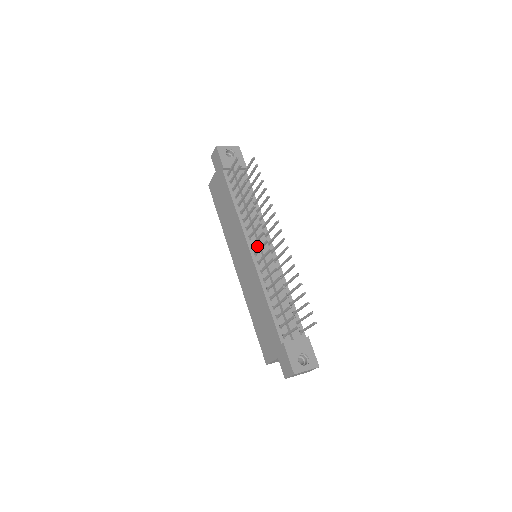
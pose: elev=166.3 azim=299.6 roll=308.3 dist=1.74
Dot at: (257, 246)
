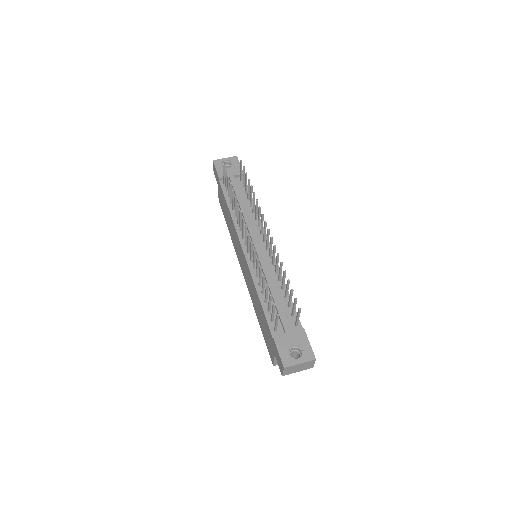
Dot at: occluded
